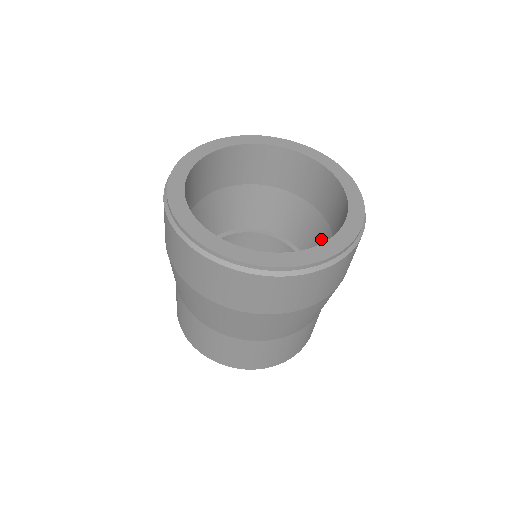
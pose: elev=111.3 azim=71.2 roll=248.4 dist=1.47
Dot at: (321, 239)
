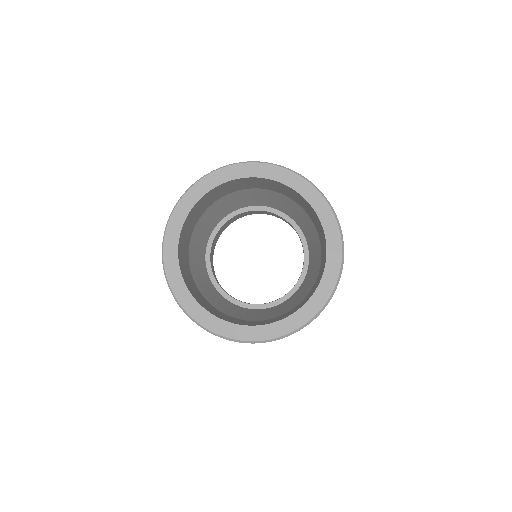
Dot at: (304, 219)
